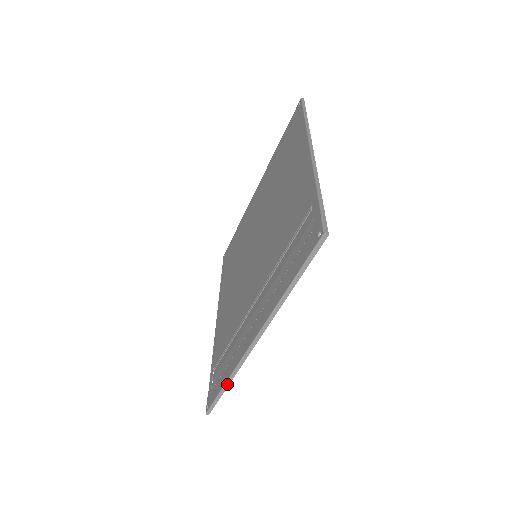
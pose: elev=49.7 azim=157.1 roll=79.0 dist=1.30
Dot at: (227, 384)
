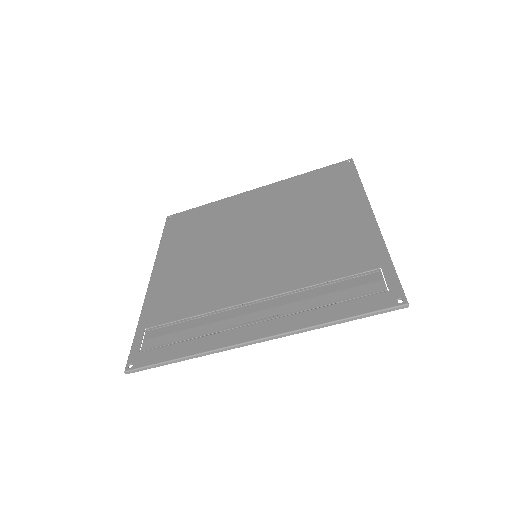
Dot at: (184, 359)
